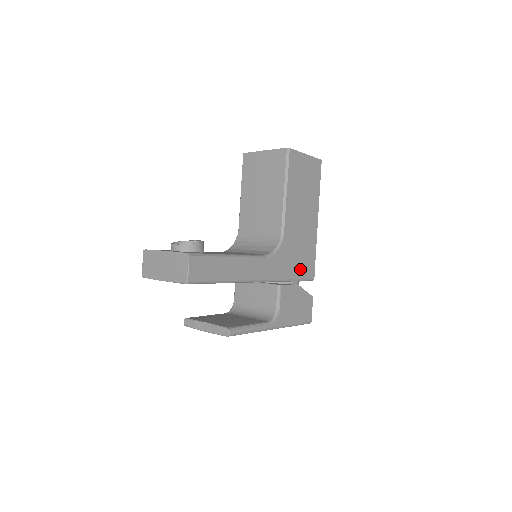
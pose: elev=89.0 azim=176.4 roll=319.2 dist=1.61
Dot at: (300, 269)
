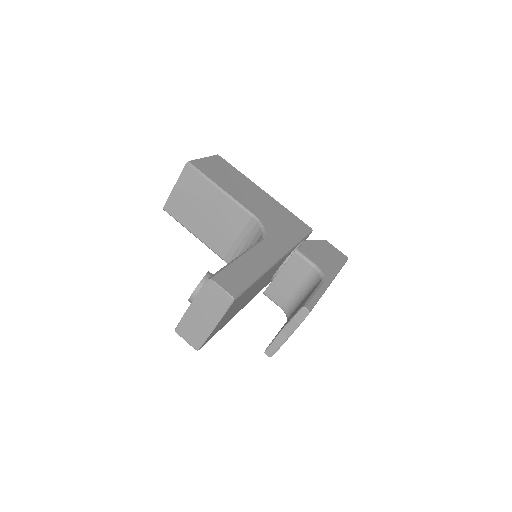
Dot at: (295, 229)
